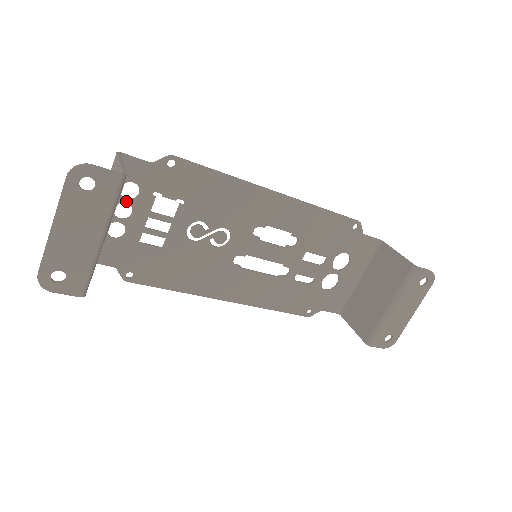
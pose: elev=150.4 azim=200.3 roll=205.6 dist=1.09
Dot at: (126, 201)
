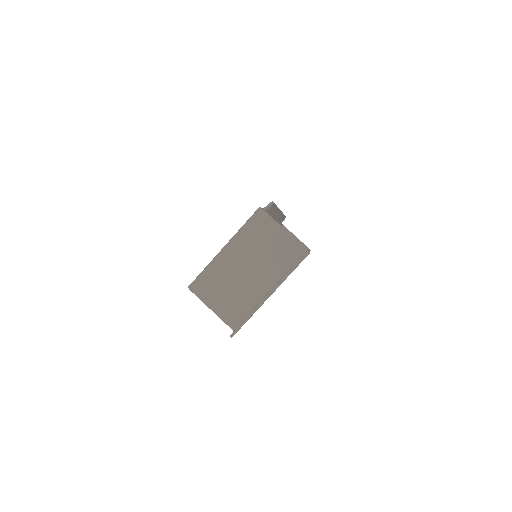
Dot at: occluded
